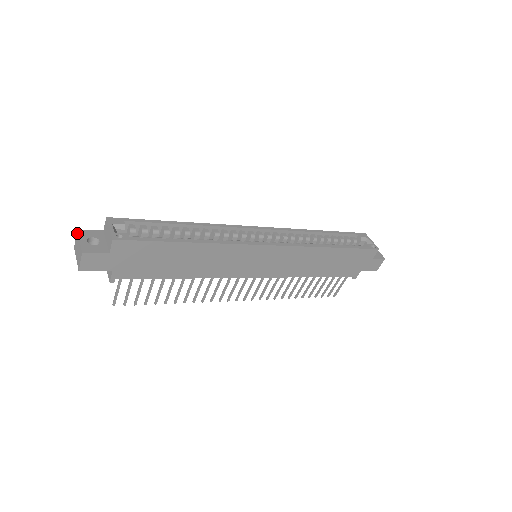
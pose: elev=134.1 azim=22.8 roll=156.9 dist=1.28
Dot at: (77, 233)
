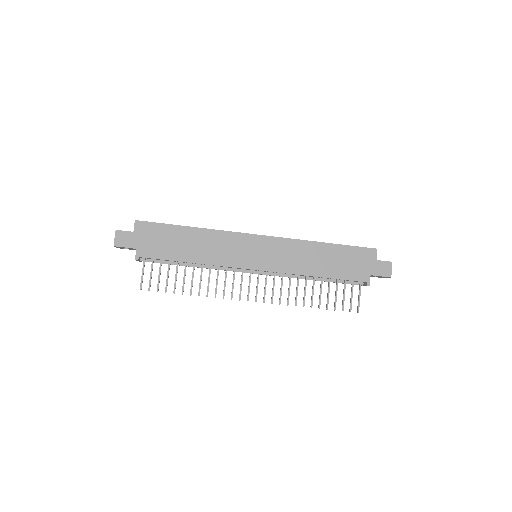
Dot at: occluded
